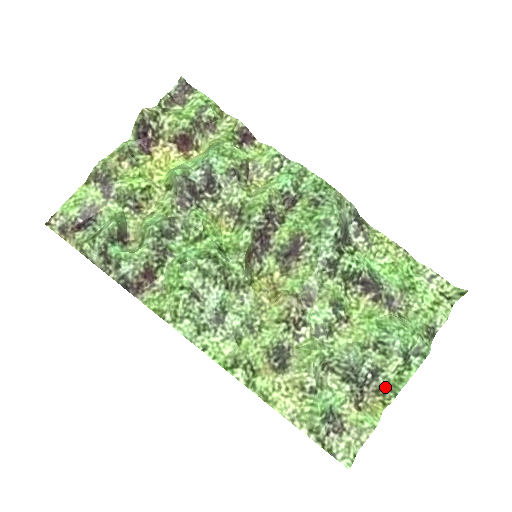
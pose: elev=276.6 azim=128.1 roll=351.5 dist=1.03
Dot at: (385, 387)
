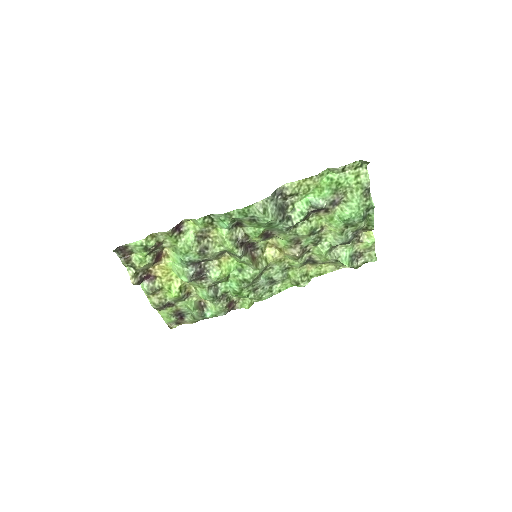
Dot at: (365, 226)
